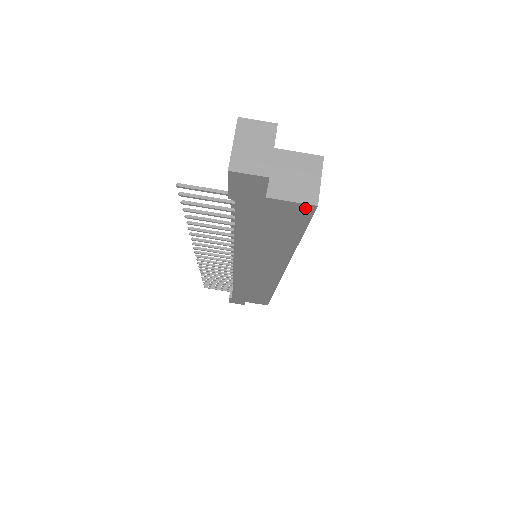
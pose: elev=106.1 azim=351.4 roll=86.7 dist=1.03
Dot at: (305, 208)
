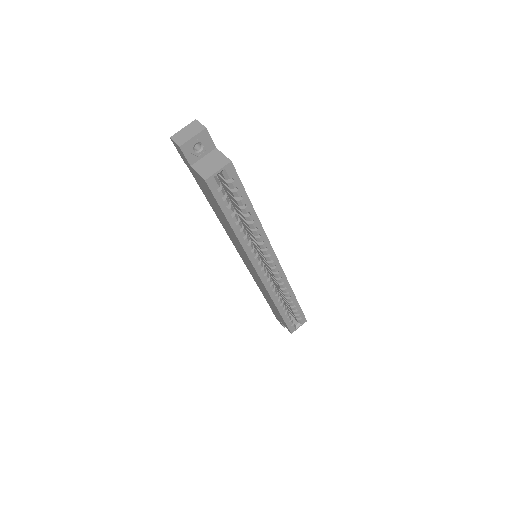
Dot at: (204, 182)
